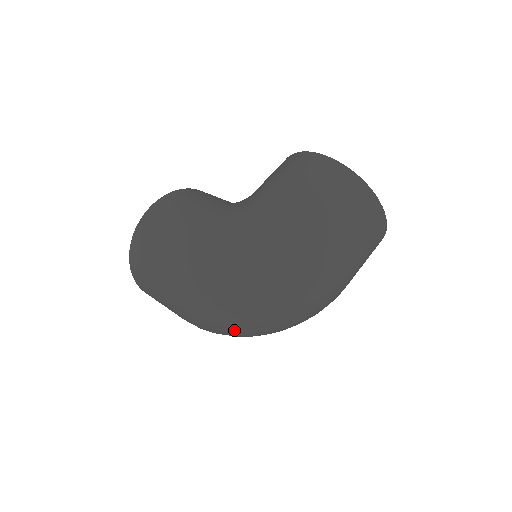
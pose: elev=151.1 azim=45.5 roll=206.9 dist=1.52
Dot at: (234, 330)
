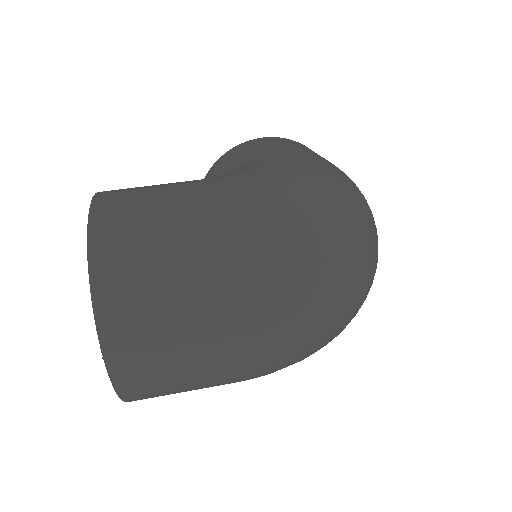
Dot at: (338, 309)
